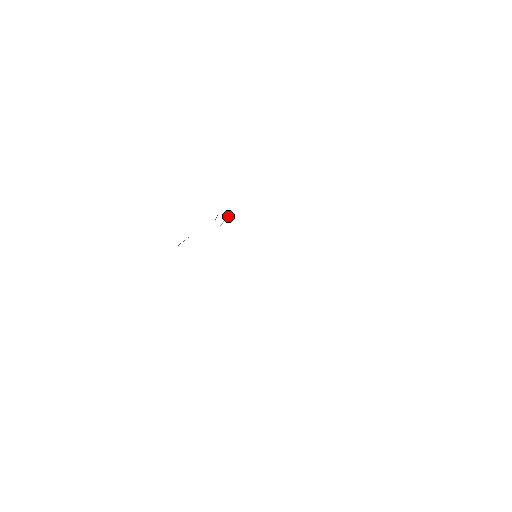
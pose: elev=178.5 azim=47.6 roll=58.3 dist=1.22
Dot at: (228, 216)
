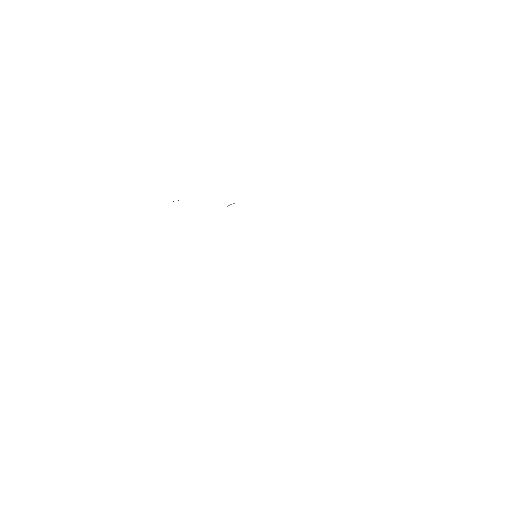
Dot at: (234, 203)
